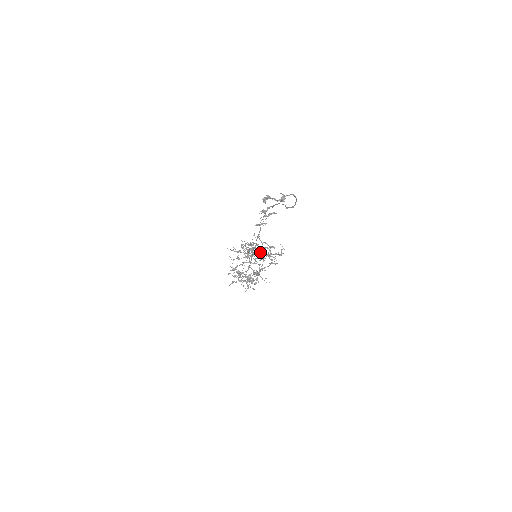
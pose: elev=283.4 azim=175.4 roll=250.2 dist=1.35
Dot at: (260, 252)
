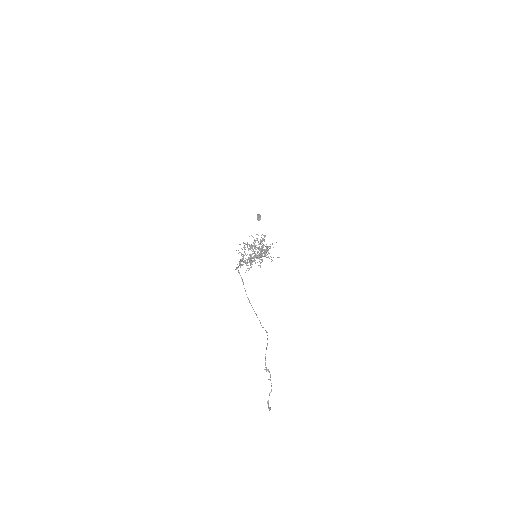
Dot at: occluded
